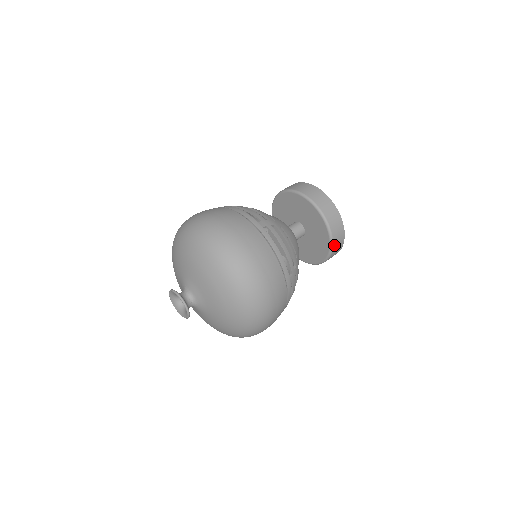
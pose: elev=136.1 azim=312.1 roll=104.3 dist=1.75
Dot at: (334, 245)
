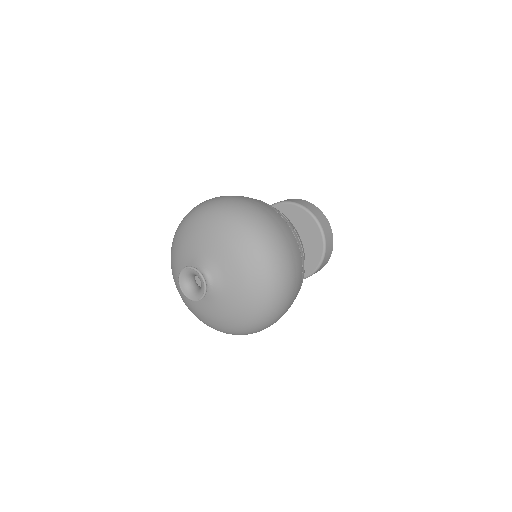
Dot at: (322, 225)
